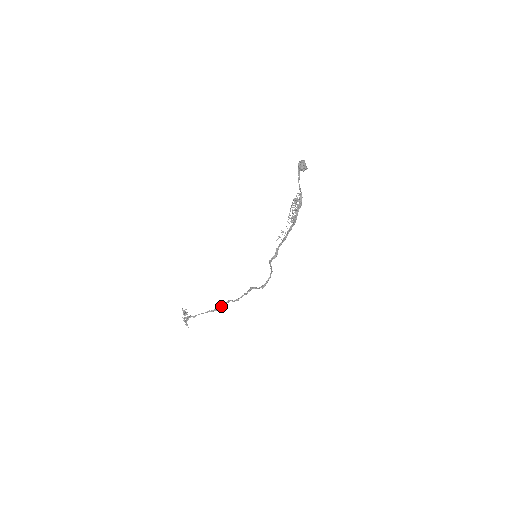
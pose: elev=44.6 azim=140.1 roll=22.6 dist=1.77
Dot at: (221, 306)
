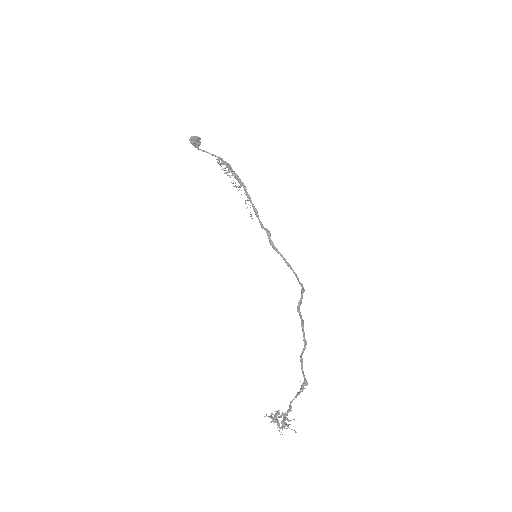
Dot at: occluded
